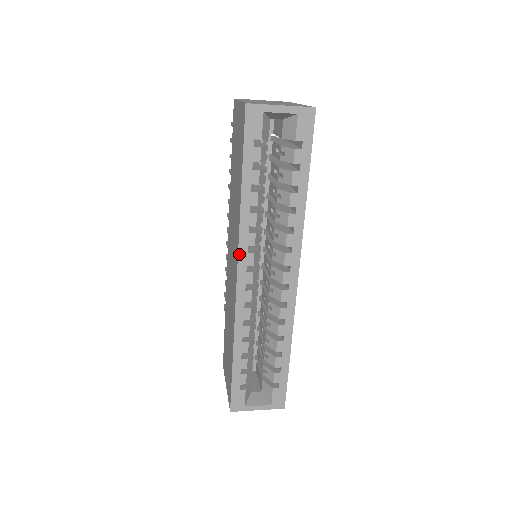
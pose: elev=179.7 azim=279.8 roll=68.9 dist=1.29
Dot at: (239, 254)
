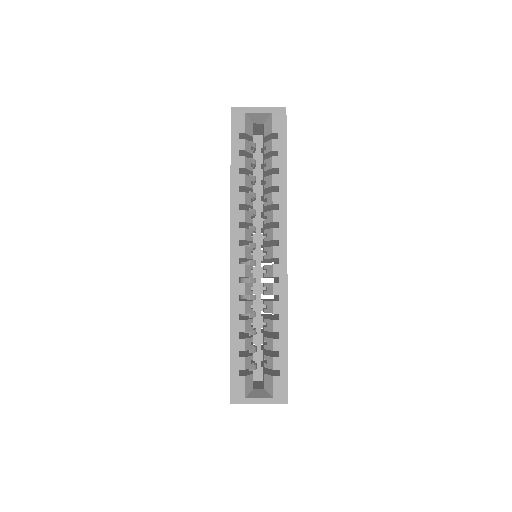
Dot at: (231, 229)
